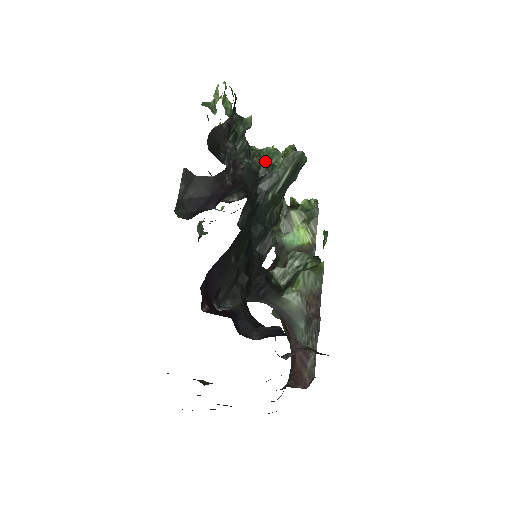
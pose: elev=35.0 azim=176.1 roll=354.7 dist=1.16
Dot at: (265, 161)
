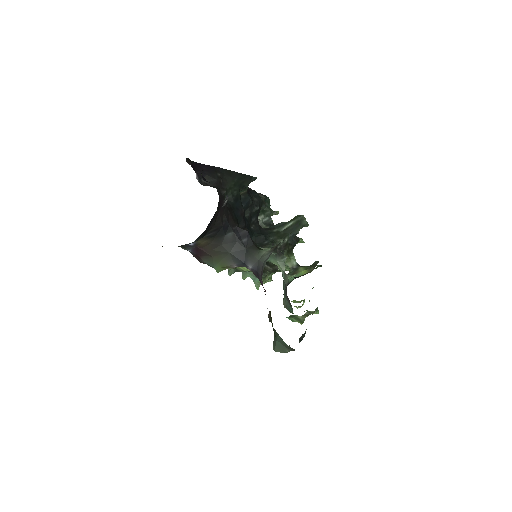
Dot at: occluded
